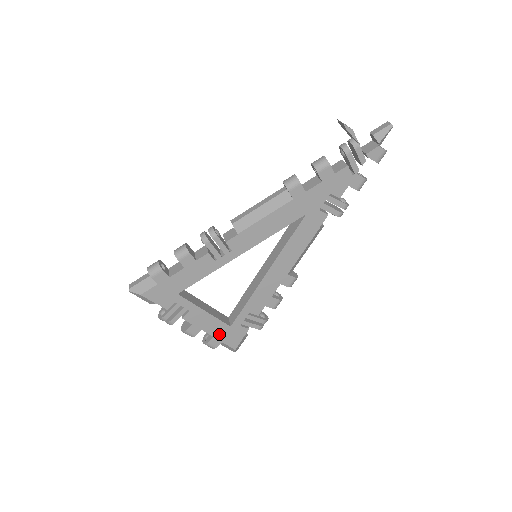
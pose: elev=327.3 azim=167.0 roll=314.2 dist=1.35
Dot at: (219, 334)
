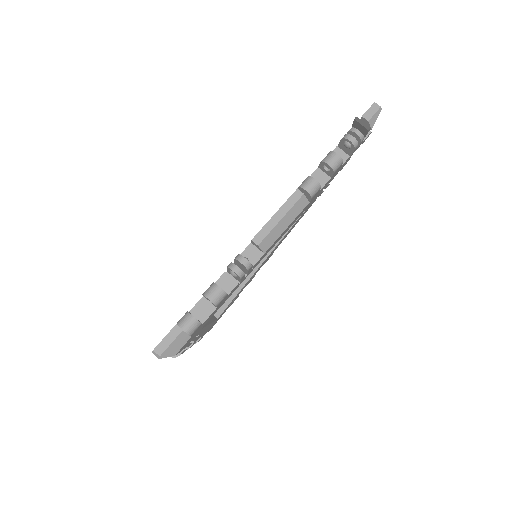
Dot at: (207, 330)
